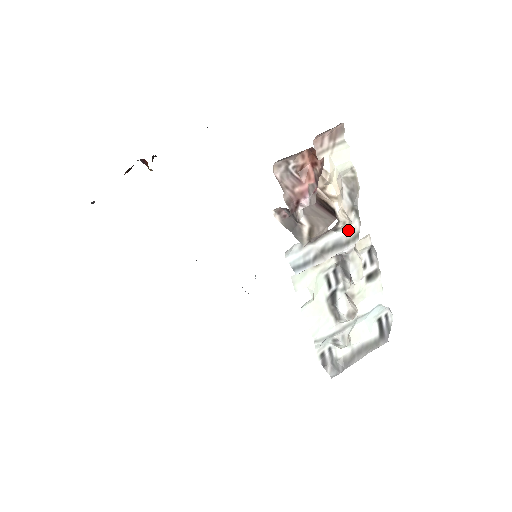
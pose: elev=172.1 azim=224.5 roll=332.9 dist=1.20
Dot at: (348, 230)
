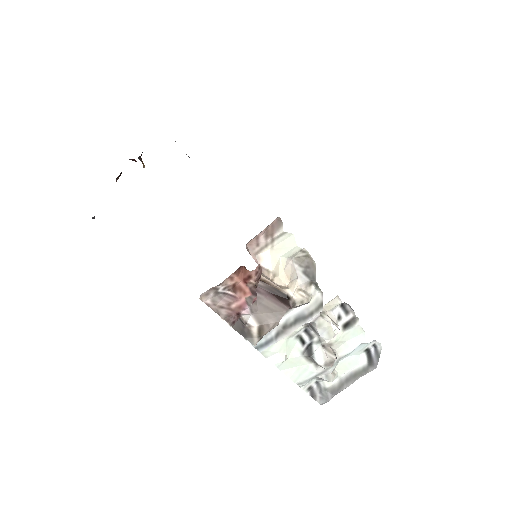
Dot at: (309, 303)
